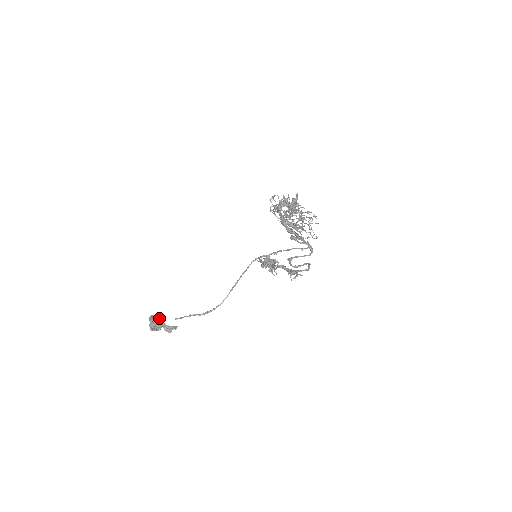
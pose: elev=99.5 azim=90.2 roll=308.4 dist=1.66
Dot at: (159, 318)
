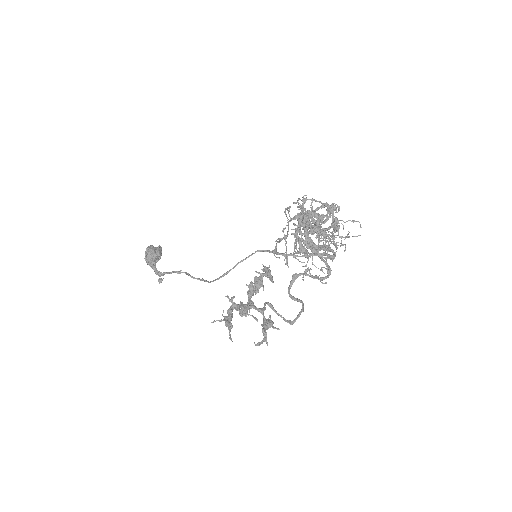
Dot at: (153, 256)
